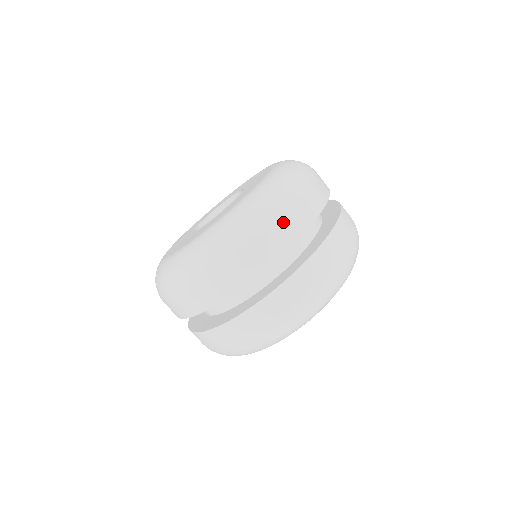
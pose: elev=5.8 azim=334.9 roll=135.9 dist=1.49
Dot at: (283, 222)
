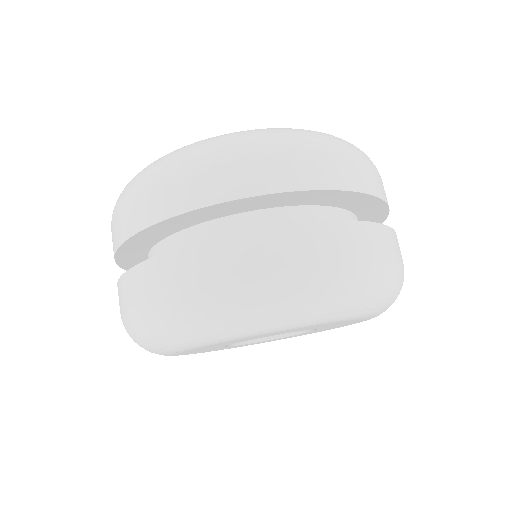
Dot at: (367, 167)
